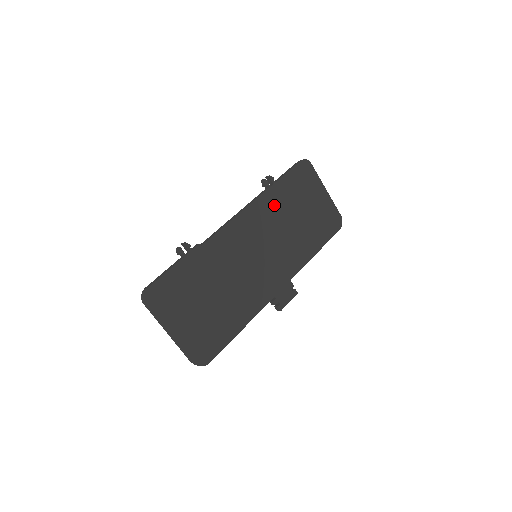
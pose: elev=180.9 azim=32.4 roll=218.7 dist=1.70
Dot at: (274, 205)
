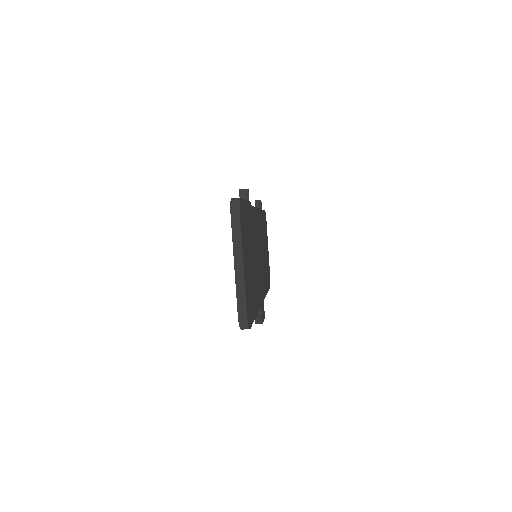
Dot at: occluded
